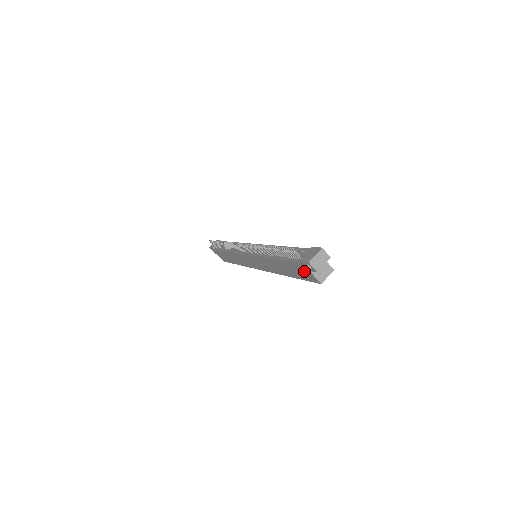
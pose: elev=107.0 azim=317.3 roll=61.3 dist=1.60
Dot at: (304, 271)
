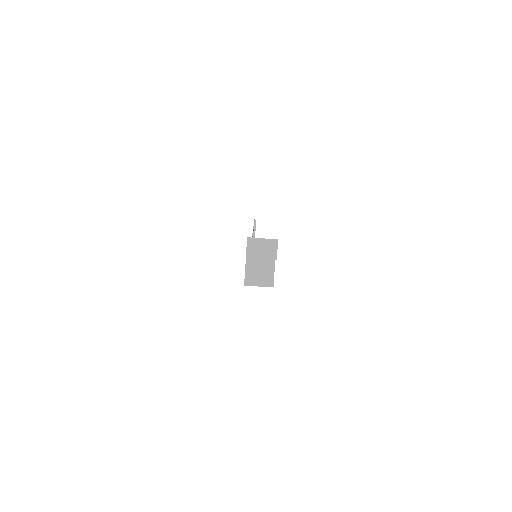
Dot at: occluded
